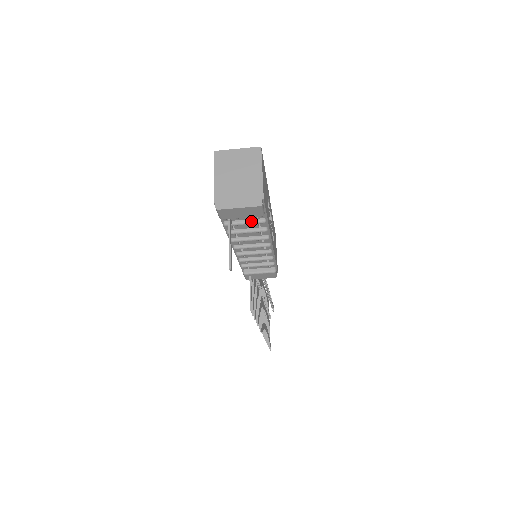
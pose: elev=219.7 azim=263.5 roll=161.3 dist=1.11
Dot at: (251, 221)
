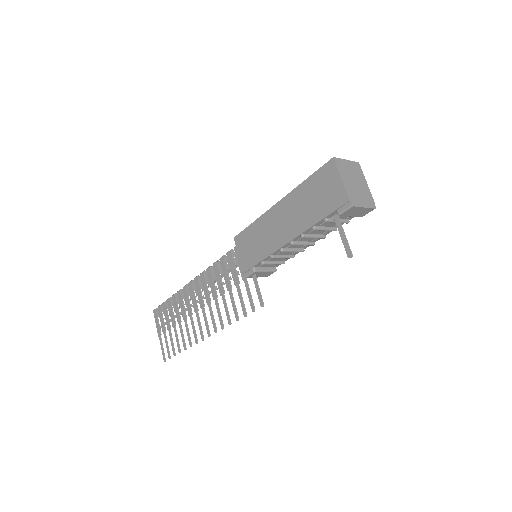
Dot at: (342, 220)
